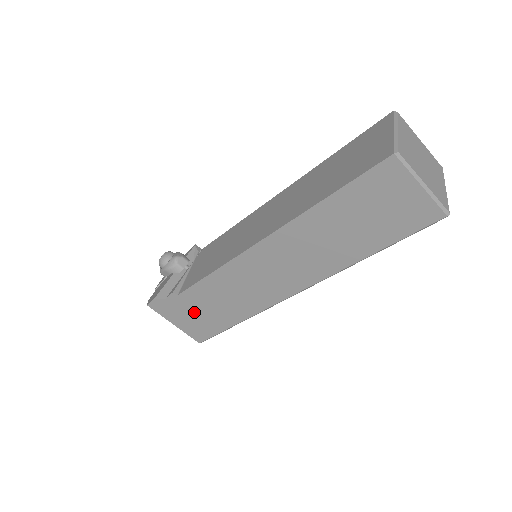
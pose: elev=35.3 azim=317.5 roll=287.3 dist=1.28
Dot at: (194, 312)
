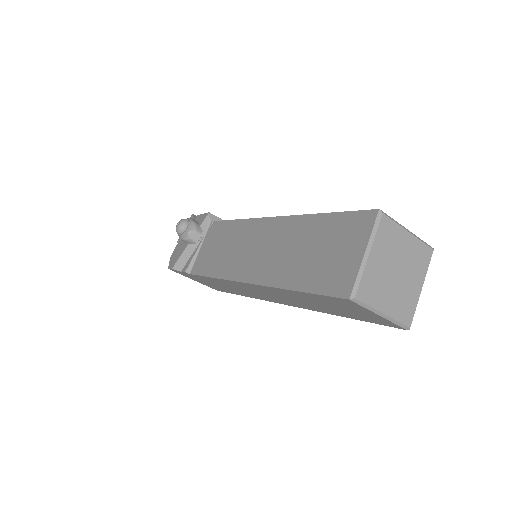
Dot at: (206, 282)
